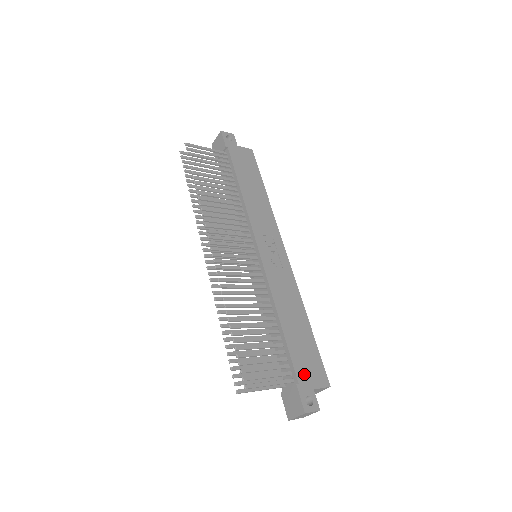
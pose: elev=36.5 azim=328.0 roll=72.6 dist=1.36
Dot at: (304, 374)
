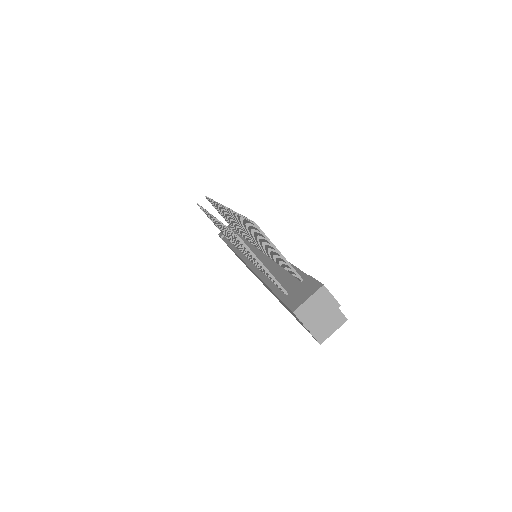
Dot at: occluded
